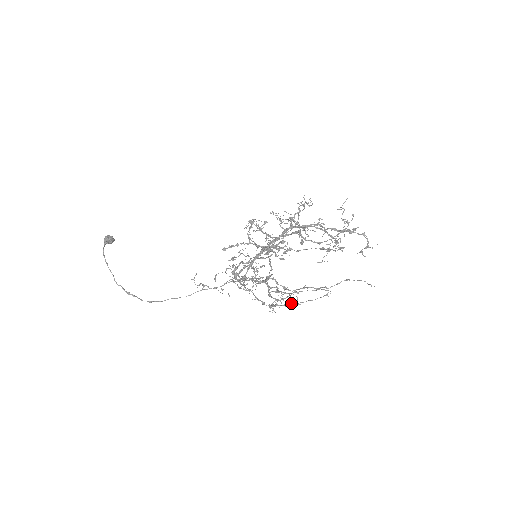
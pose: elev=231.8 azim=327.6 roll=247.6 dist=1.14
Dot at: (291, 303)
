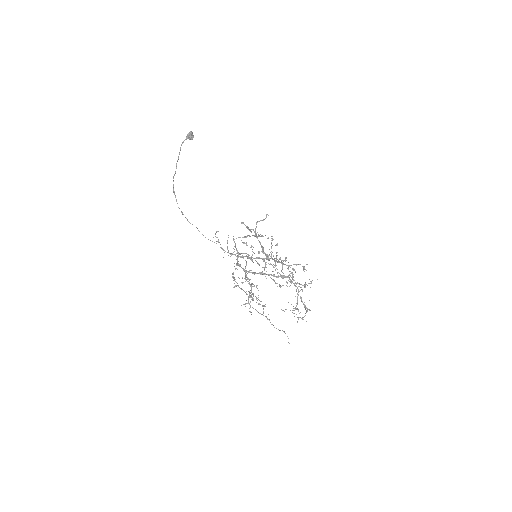
Dot at: (245, 292)
